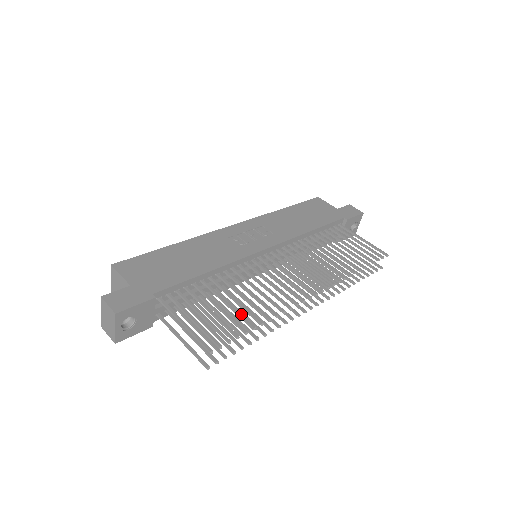
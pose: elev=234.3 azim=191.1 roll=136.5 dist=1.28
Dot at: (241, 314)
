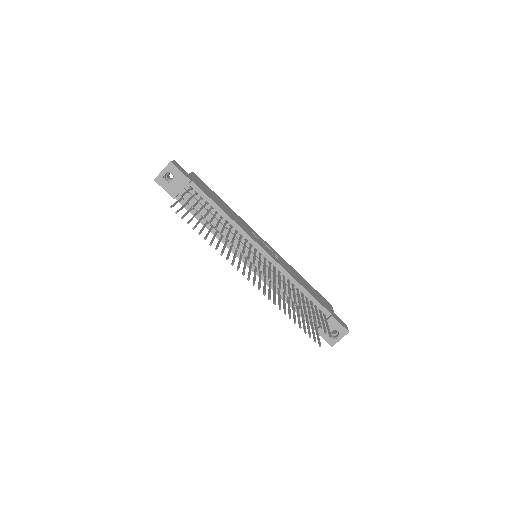
Dot at: occluded
